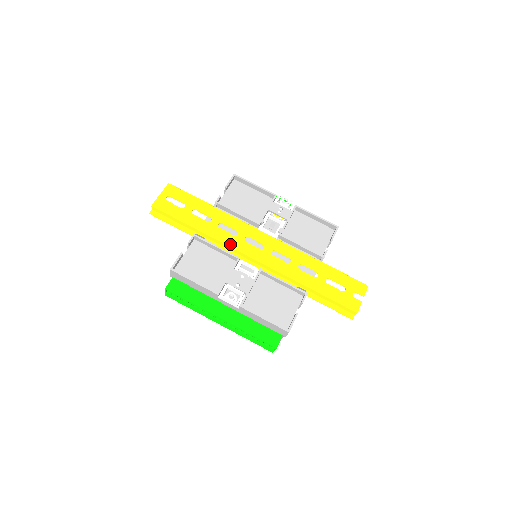
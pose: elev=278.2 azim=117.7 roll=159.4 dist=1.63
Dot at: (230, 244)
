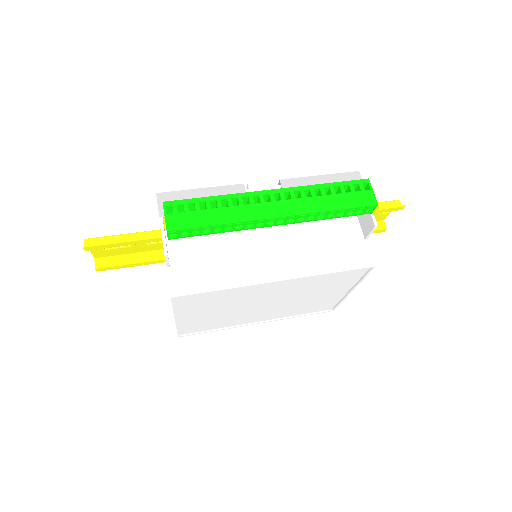
Dot at: occluded
